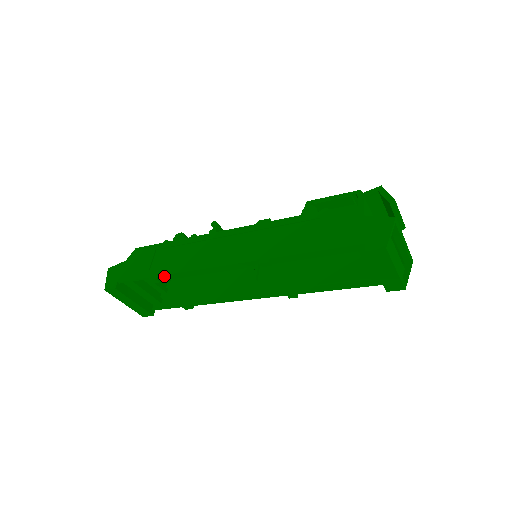
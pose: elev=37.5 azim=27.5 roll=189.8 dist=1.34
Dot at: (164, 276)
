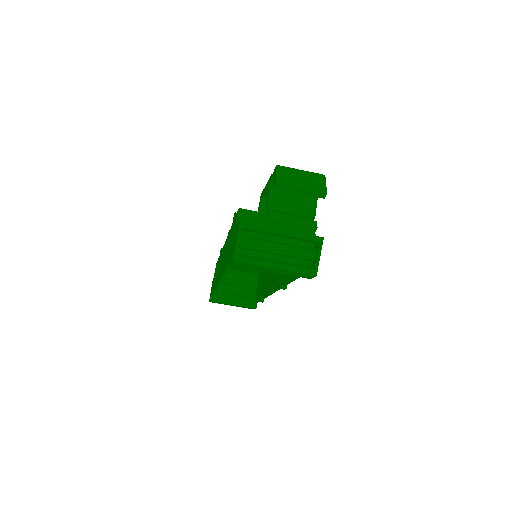
Dot at: (215, 290)
